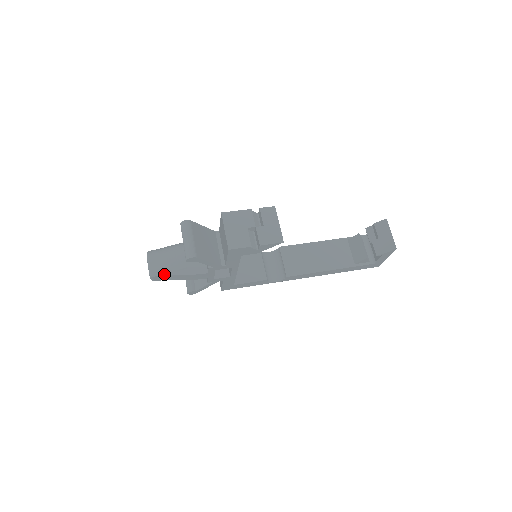
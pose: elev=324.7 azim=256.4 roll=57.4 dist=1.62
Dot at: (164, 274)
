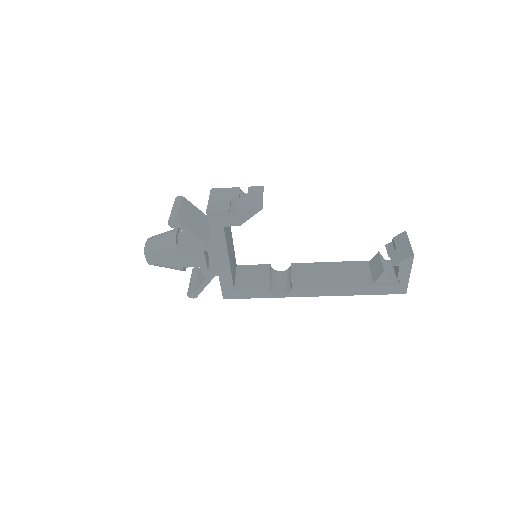
Dot at: (157, 254)
